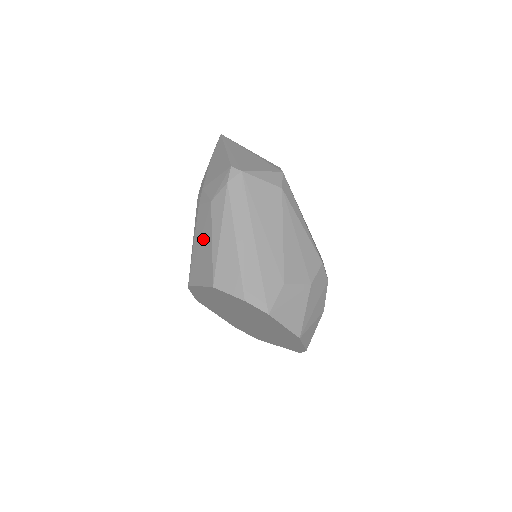
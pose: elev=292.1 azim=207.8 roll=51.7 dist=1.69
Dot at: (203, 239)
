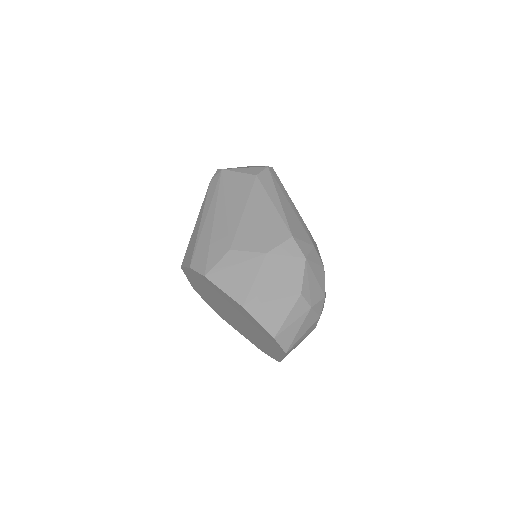
Dot at: occluded
